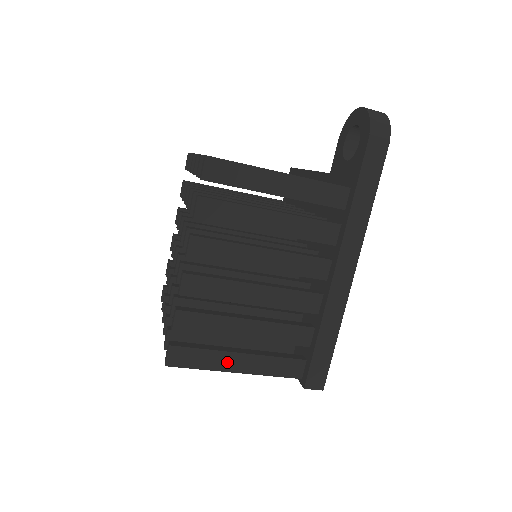
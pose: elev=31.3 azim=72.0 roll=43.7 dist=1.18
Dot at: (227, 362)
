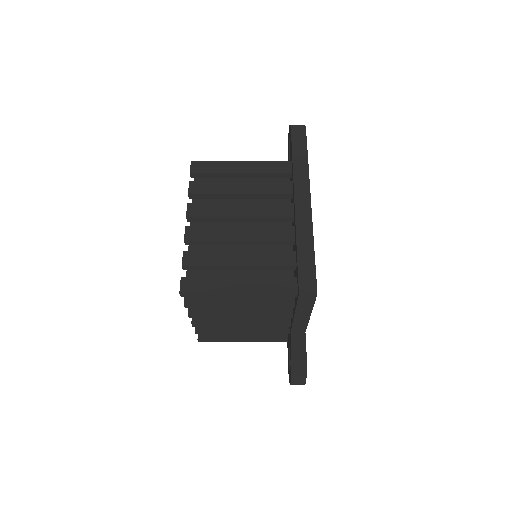
Dot at: (229, 285)
